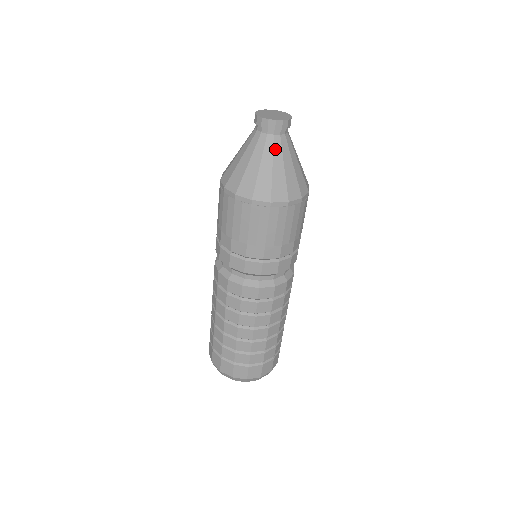
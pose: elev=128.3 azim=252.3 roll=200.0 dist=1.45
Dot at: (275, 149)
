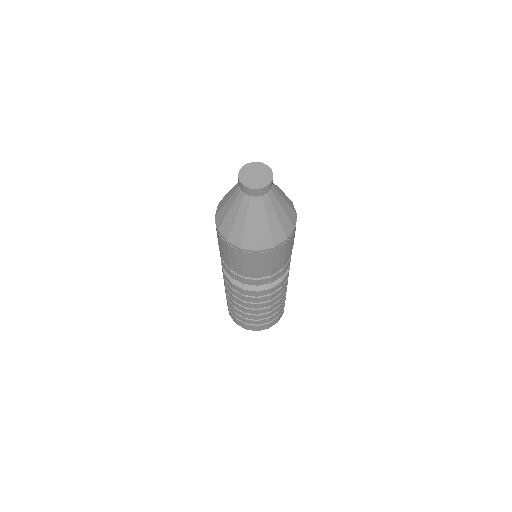
Dot at: (266, 206)
